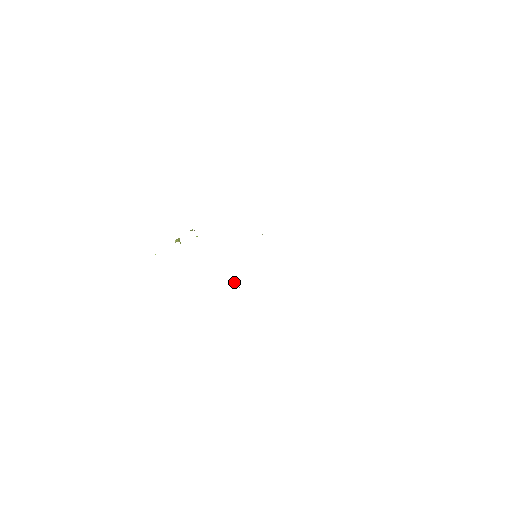
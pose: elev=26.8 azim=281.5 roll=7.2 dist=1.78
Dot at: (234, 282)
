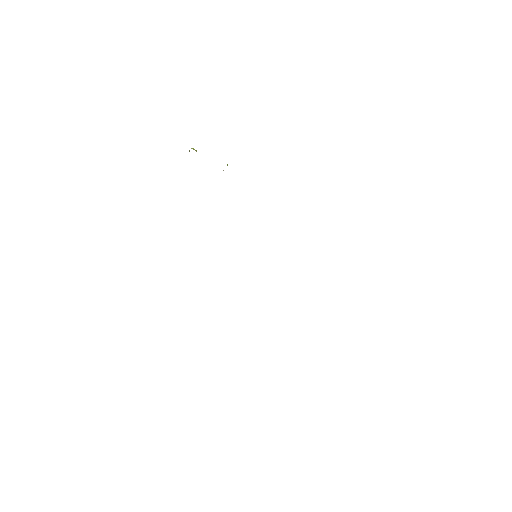
Dot at: occluded
